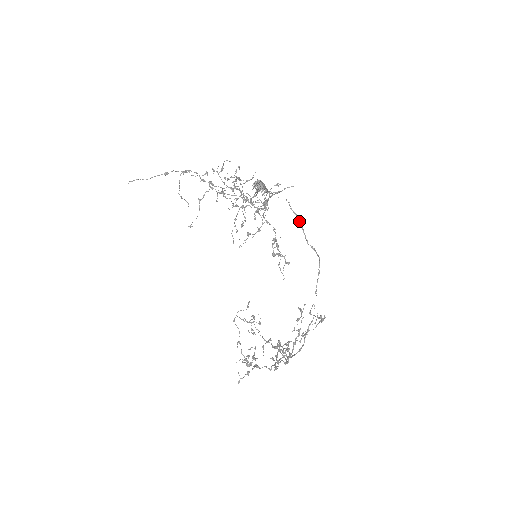
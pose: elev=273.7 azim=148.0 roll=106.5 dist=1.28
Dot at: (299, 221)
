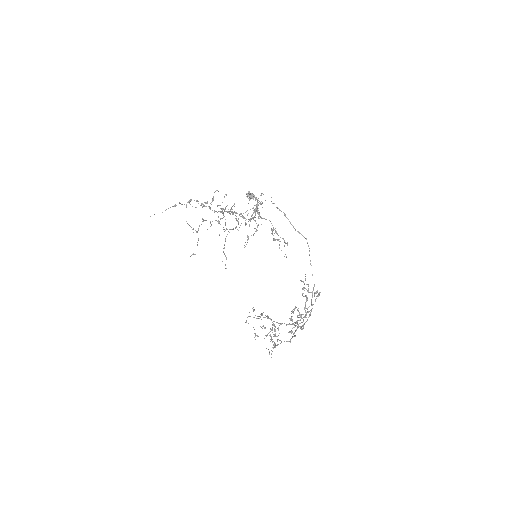
Dot at: (285, 215)
